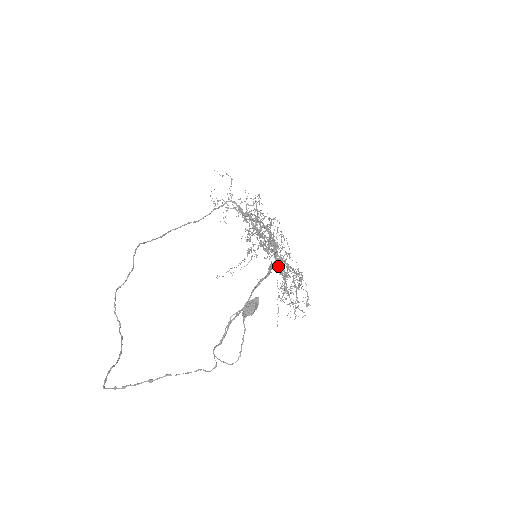
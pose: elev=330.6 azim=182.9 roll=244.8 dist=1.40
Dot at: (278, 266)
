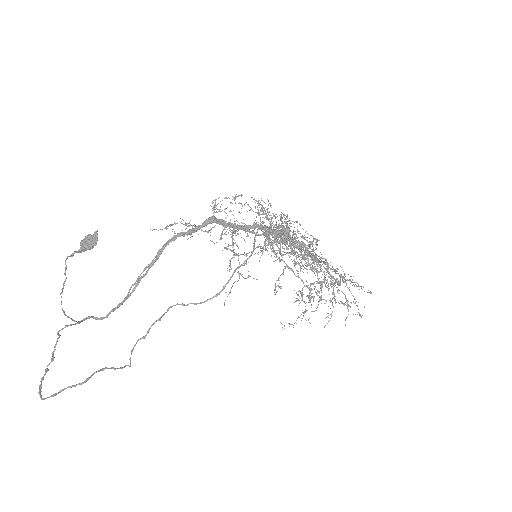
Dot at: occluded
